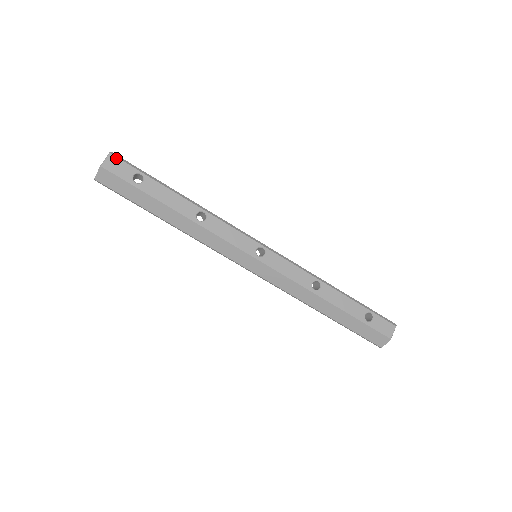
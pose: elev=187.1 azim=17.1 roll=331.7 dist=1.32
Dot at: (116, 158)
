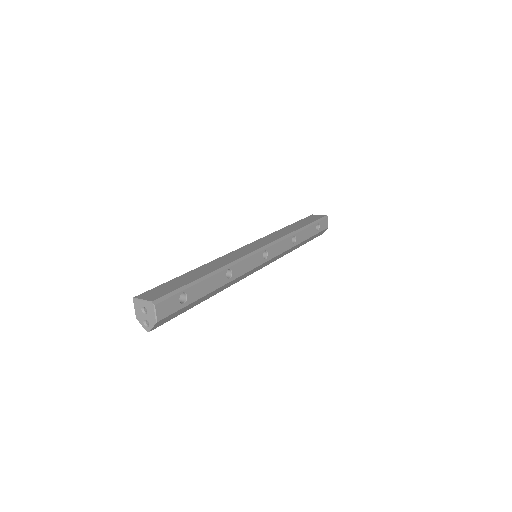
Dot at: (161, 303)
